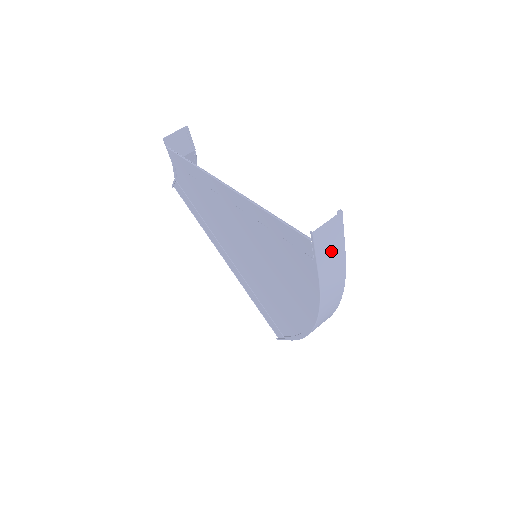
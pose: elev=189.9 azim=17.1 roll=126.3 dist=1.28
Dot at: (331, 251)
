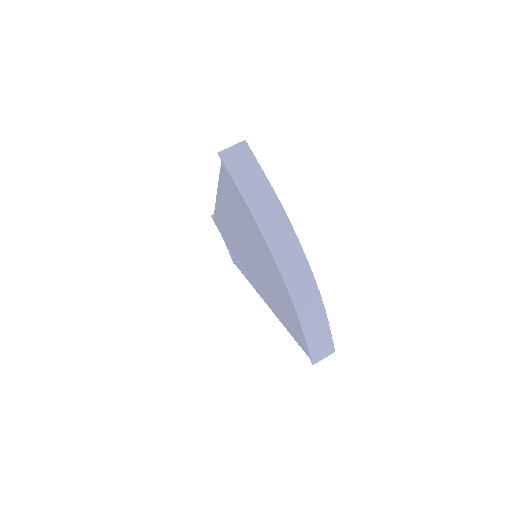
Dot at: (247, 173)
